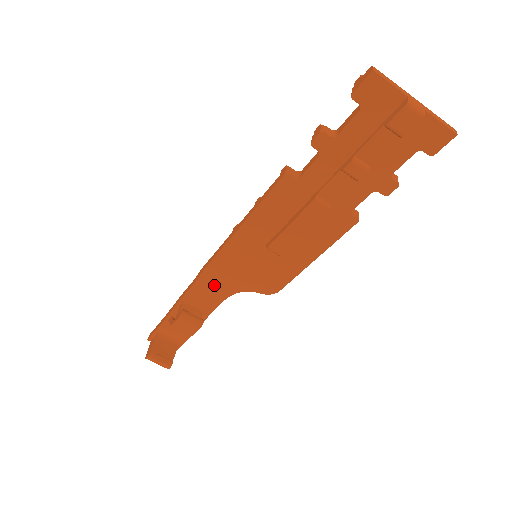
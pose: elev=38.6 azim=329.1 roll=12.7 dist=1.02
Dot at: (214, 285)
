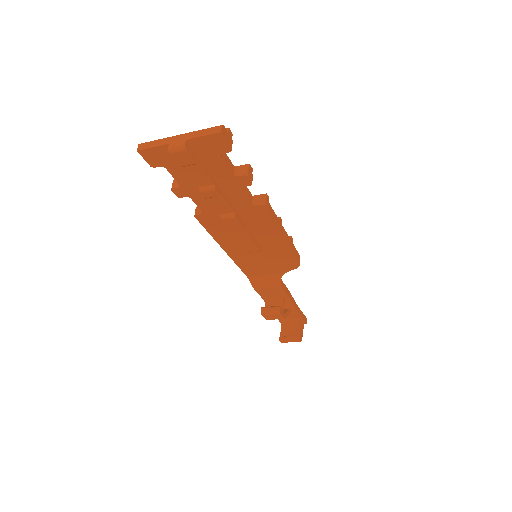
Dot at: (264, 282)
